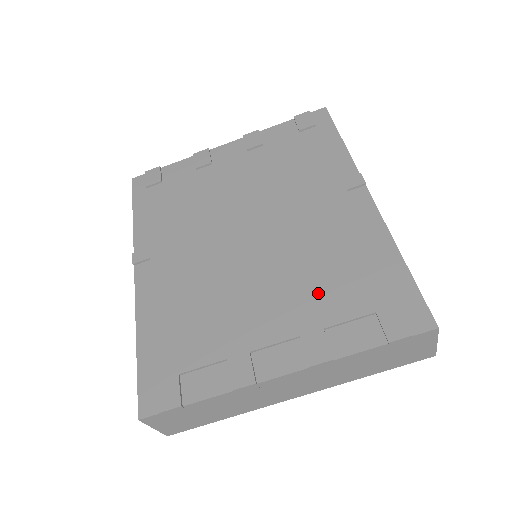
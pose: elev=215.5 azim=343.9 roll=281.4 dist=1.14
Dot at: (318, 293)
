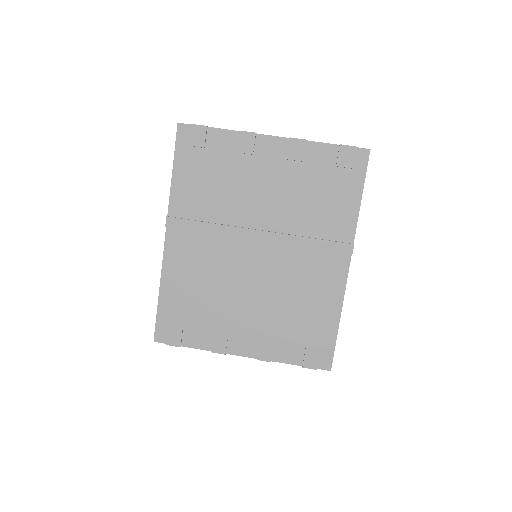
Dot at: (281, 321)
